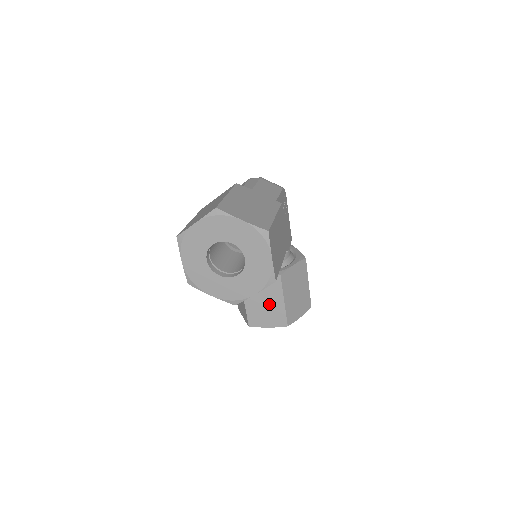
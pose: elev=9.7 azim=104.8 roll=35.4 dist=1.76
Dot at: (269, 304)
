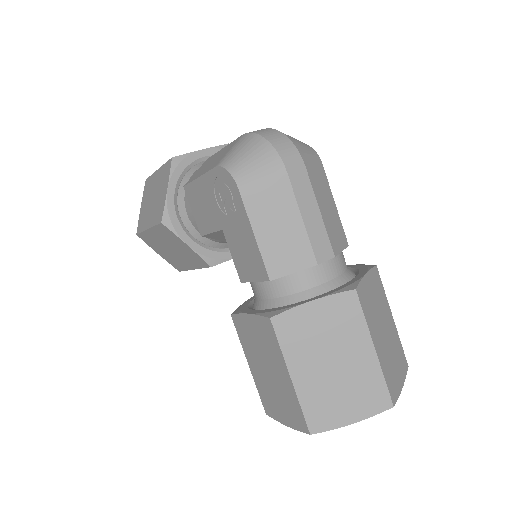
Dot at: occluded
